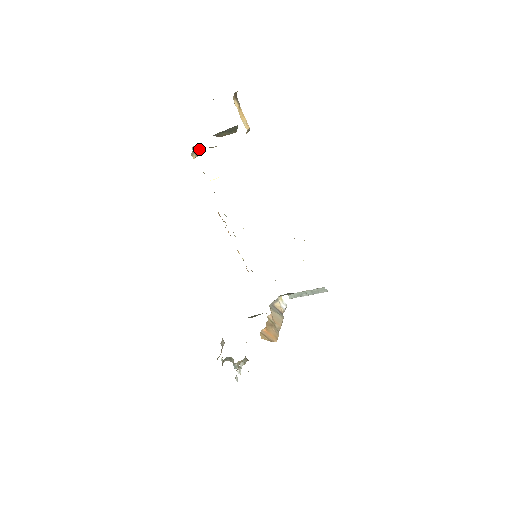
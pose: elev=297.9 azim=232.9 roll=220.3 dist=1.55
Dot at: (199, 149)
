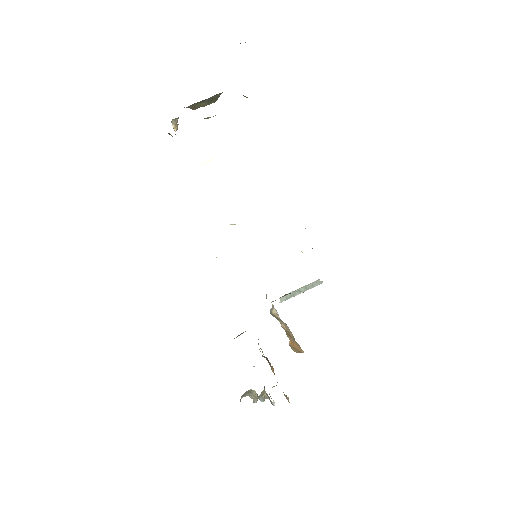
Dot at: (176, 124)
